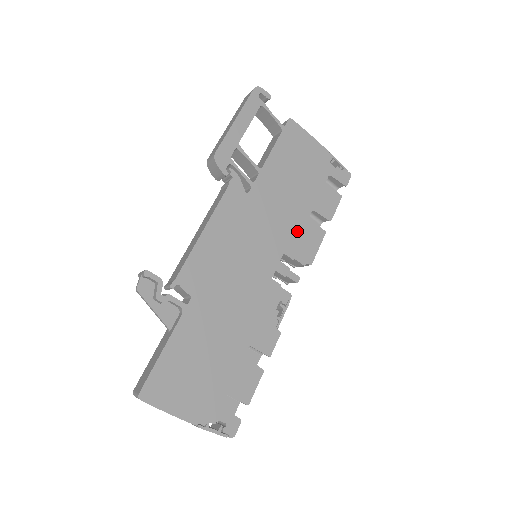
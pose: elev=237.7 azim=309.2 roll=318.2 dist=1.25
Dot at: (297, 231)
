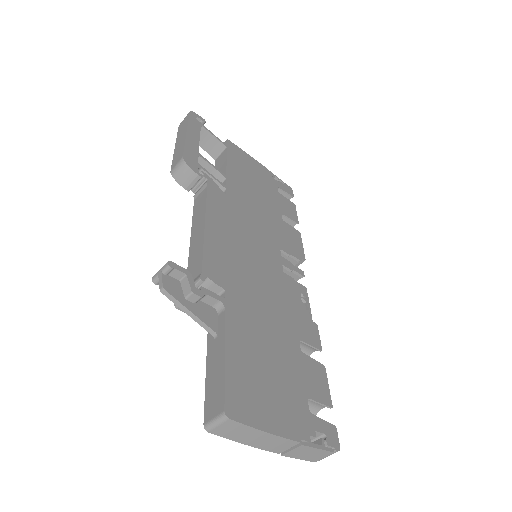
Dot at: (280, 230)
